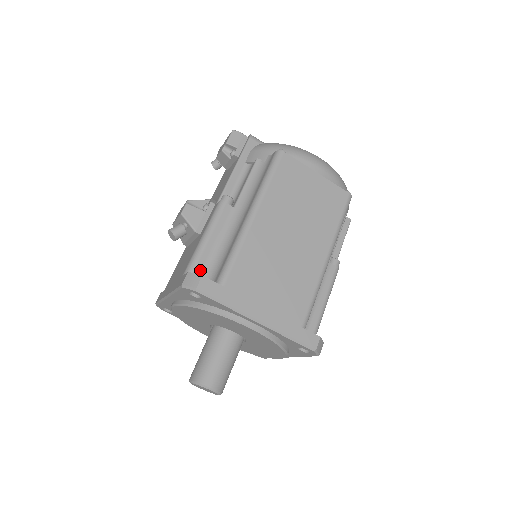
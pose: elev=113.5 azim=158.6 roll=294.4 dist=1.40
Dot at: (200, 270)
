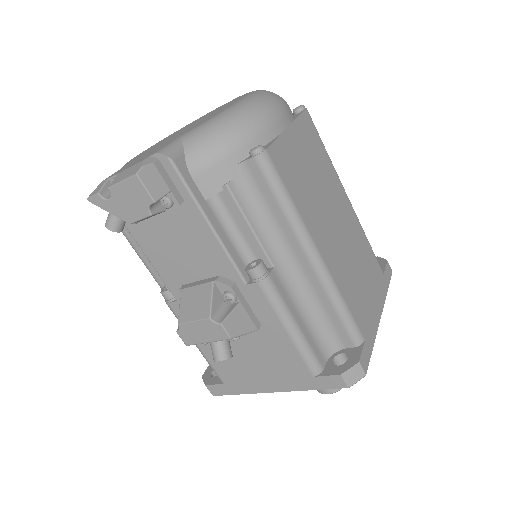
Dot at: (319, 353)
